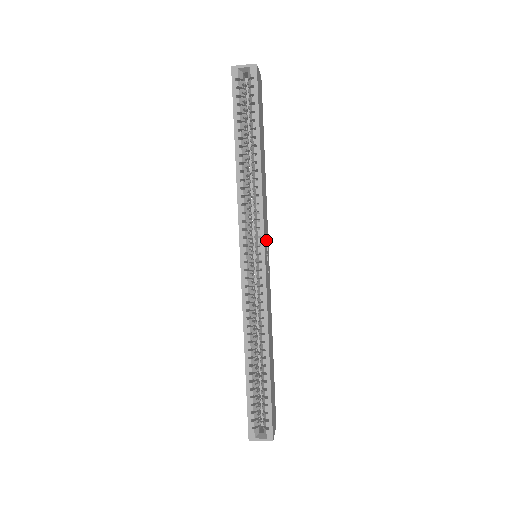
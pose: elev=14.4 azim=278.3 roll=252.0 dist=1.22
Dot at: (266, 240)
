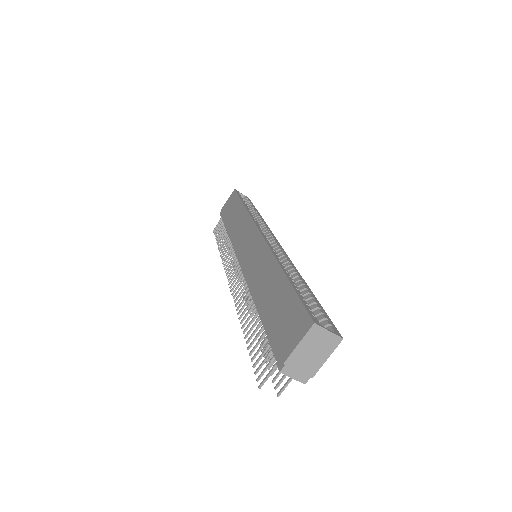
Dot at: occluded
